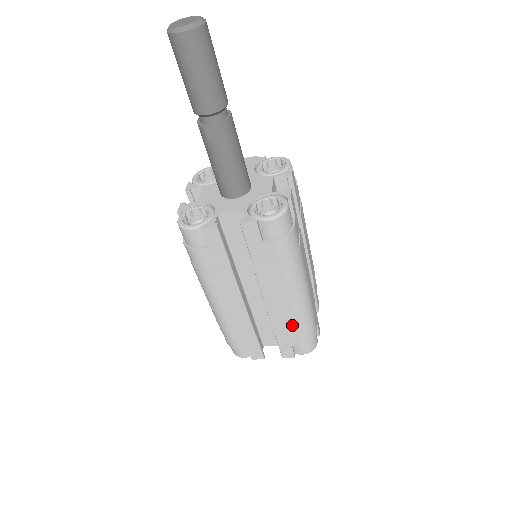
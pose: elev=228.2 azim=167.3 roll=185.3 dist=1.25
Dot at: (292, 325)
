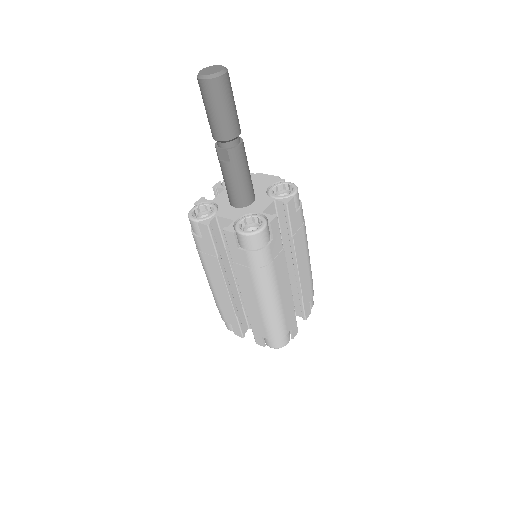
Dot at: (261, 321)
